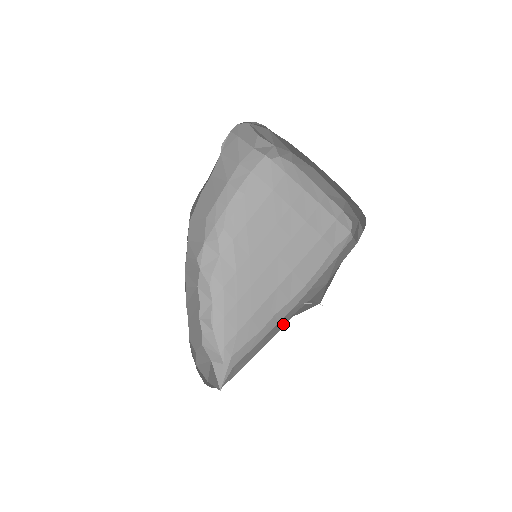
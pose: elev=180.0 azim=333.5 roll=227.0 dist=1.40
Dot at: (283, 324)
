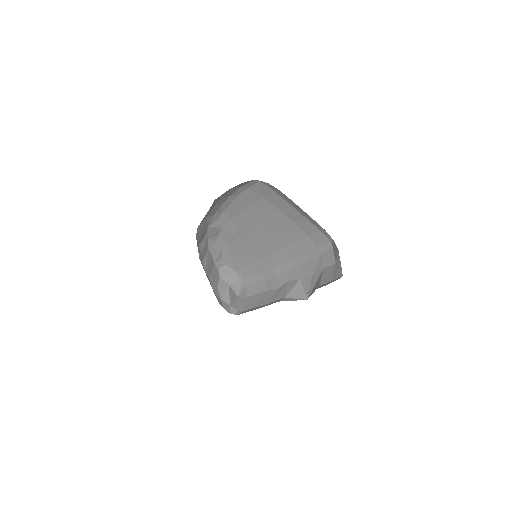
Dot at: (280, 283)
